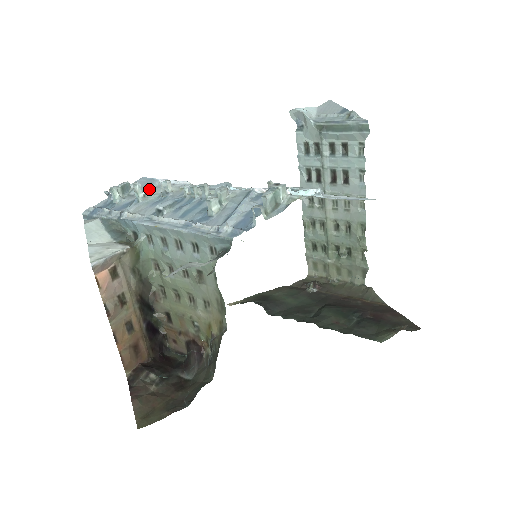
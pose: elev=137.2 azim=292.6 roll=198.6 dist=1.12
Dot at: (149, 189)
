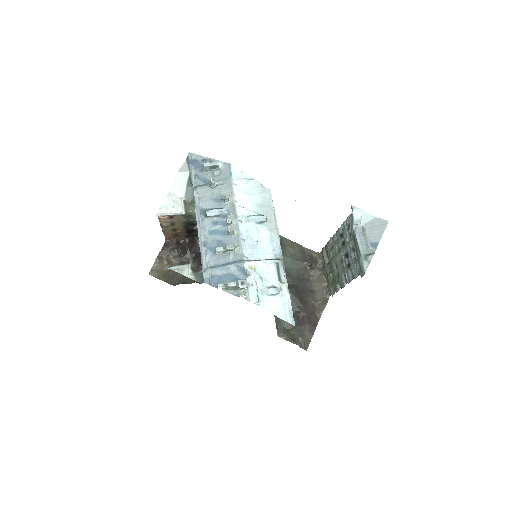
Dot at: (222, 183)
